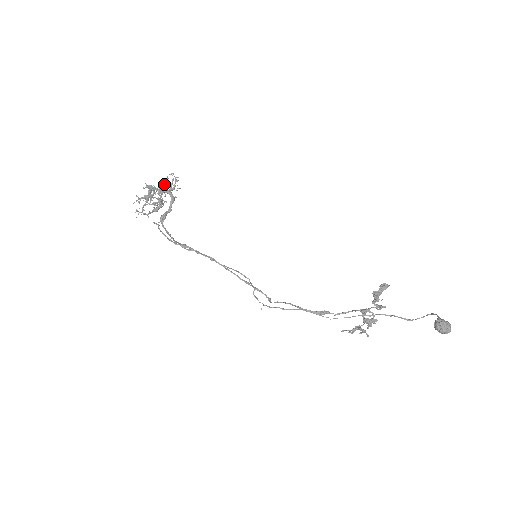
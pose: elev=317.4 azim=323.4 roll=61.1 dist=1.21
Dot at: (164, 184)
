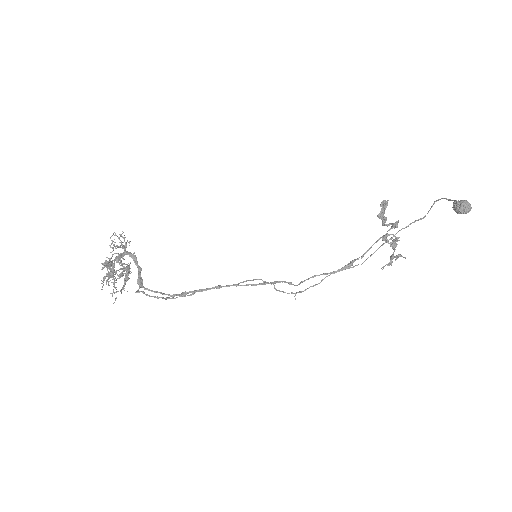
Dot at: occluded
